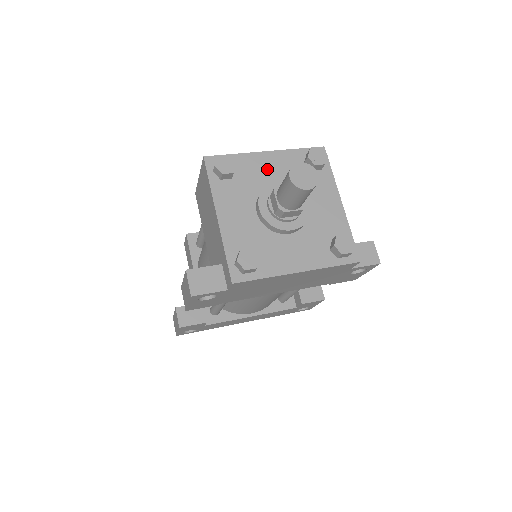
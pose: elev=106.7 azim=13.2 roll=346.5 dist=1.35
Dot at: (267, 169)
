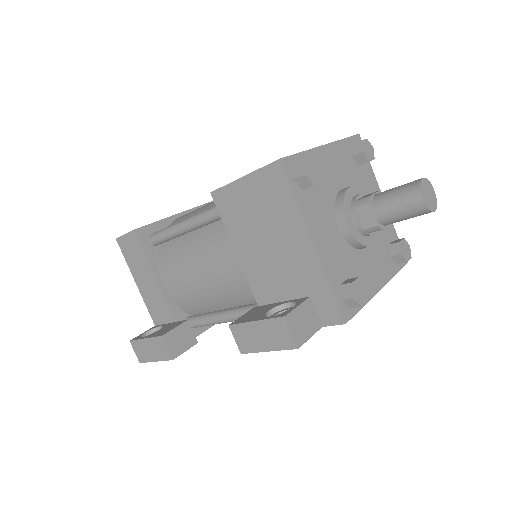
Dot at: (331, 169)
